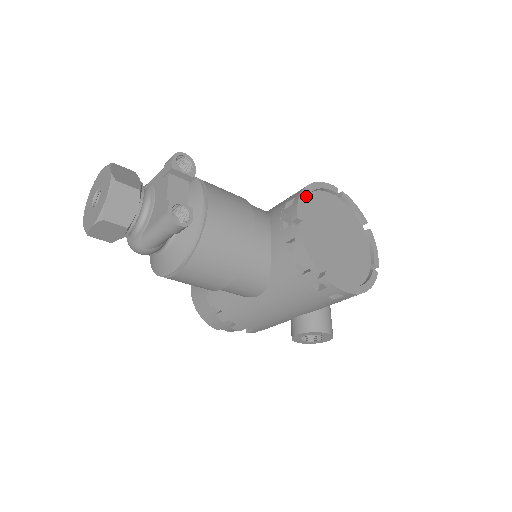
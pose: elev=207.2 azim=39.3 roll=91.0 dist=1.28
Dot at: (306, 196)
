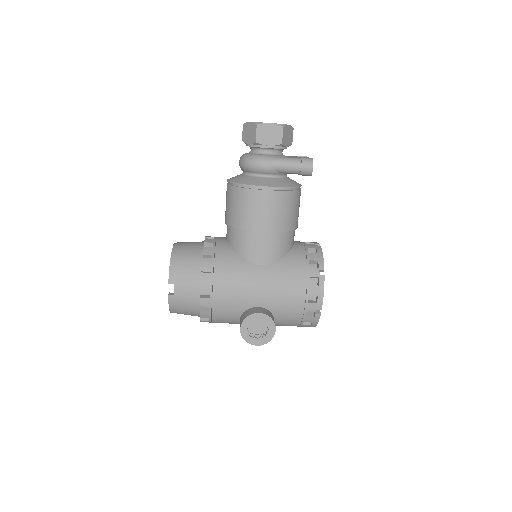
Dot at: occluded
